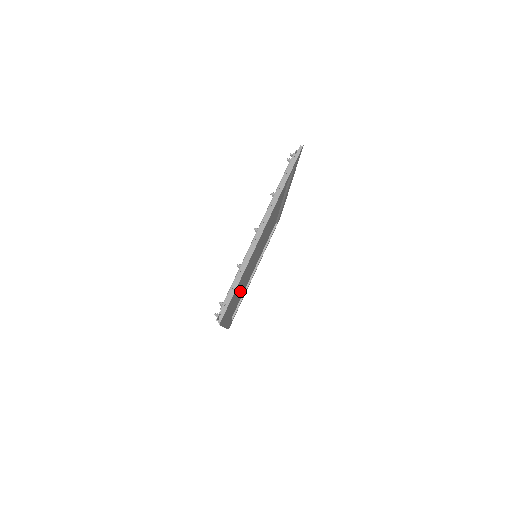
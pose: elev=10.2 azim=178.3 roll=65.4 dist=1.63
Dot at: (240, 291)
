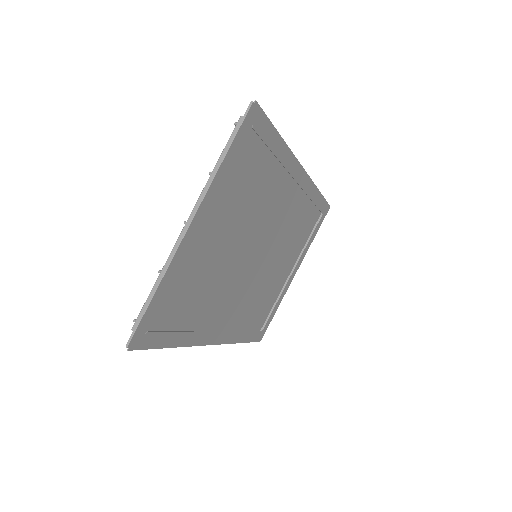
Dot at: (242, 299)
